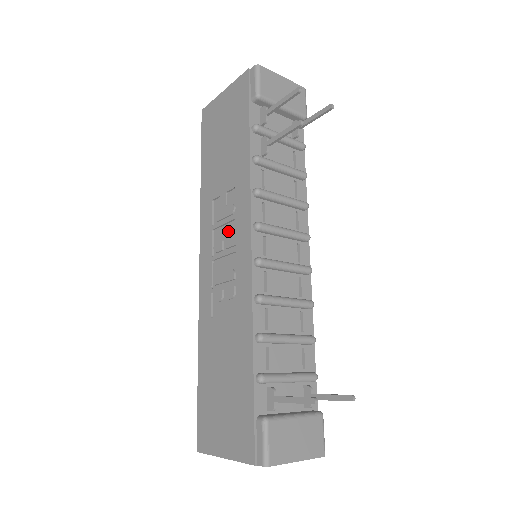
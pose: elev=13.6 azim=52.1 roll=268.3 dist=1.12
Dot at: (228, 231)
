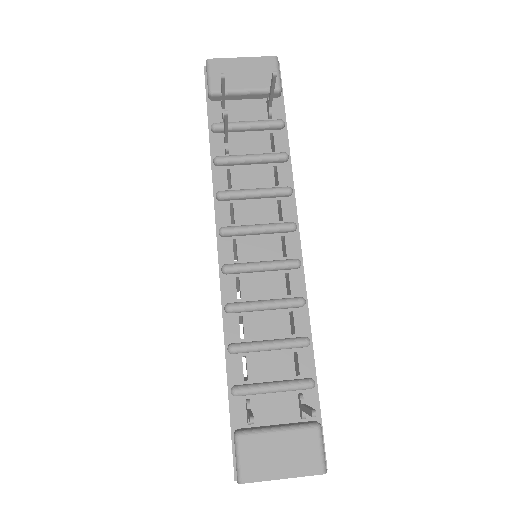
Dot at: occluded
